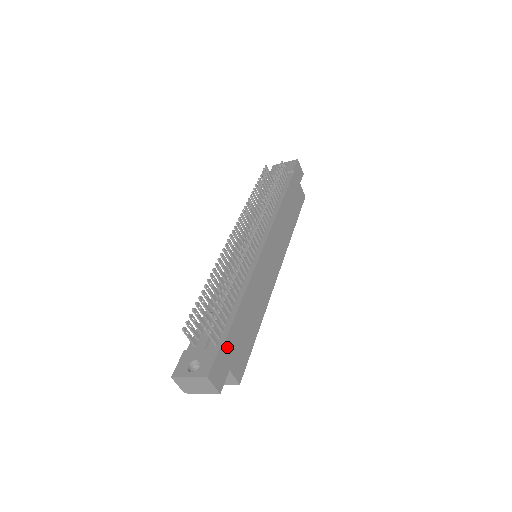
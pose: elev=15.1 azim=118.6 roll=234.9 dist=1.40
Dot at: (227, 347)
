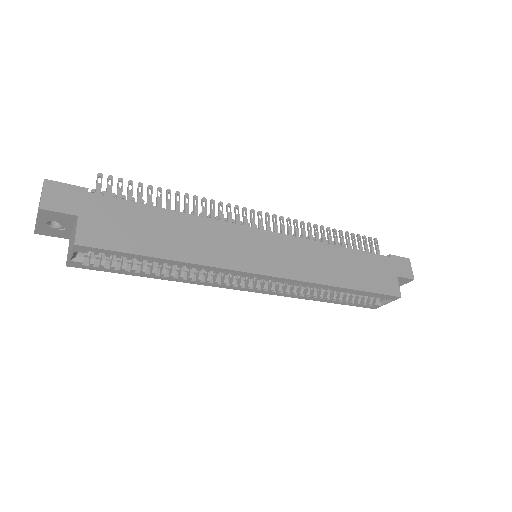
Dot at: (100, 202)
